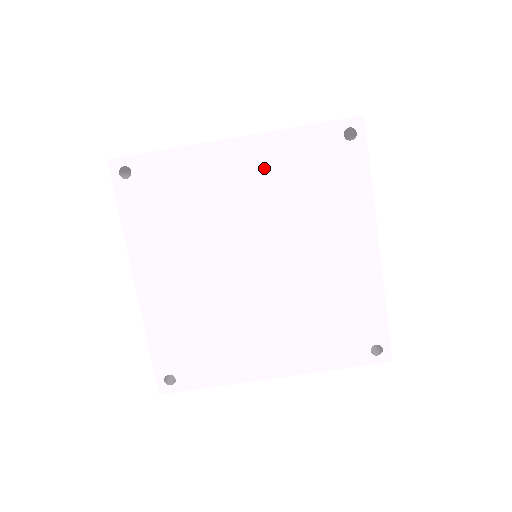
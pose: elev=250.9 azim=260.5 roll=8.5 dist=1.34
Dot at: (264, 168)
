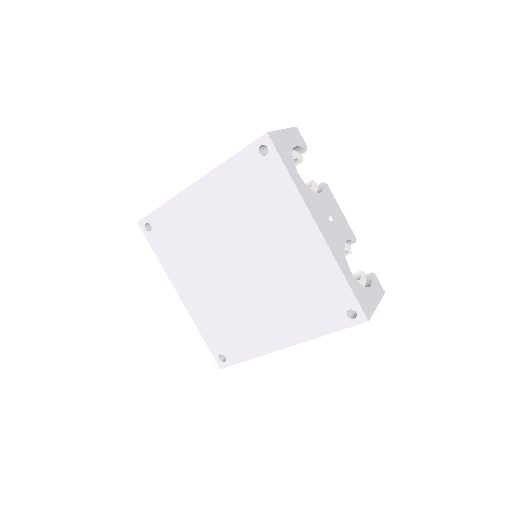
Dot at: (219, 197)
